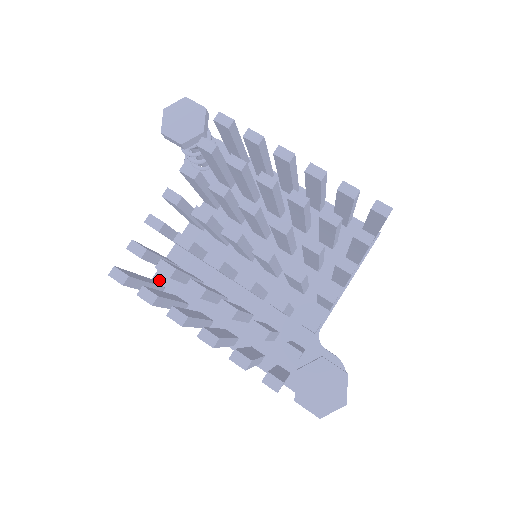
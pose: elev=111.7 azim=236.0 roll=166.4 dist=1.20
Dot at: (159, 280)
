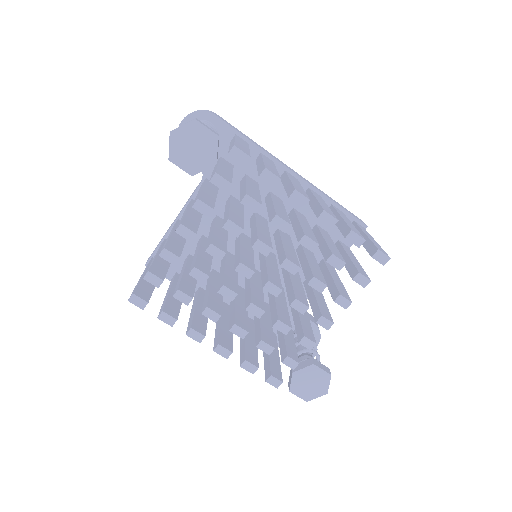
Dot at: occluded
